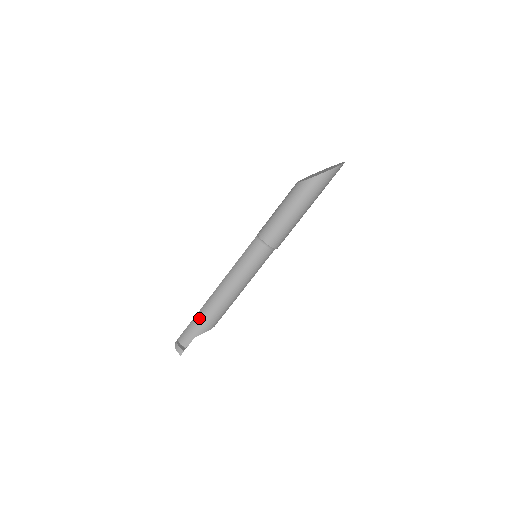
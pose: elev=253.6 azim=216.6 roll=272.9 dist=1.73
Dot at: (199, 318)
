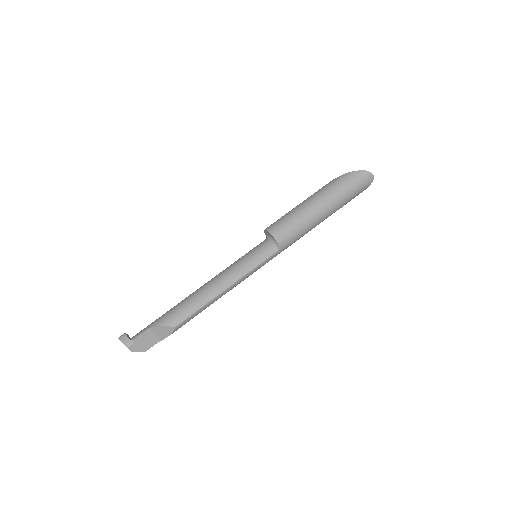
Dot at: occluded
